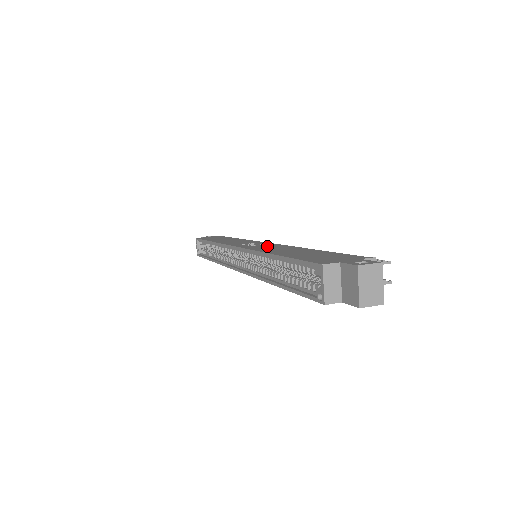
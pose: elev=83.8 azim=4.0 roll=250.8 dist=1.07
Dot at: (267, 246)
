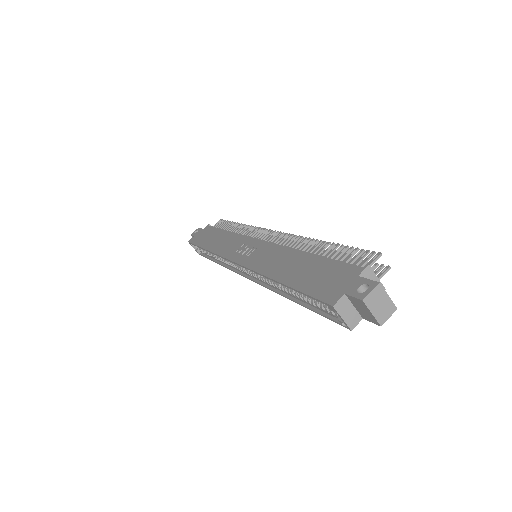
Dot at: (263, 254)
